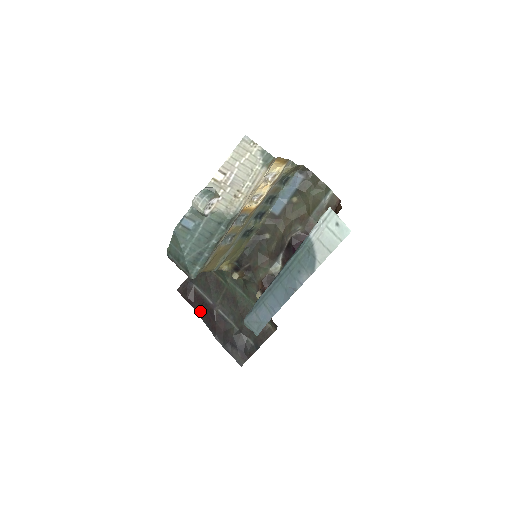
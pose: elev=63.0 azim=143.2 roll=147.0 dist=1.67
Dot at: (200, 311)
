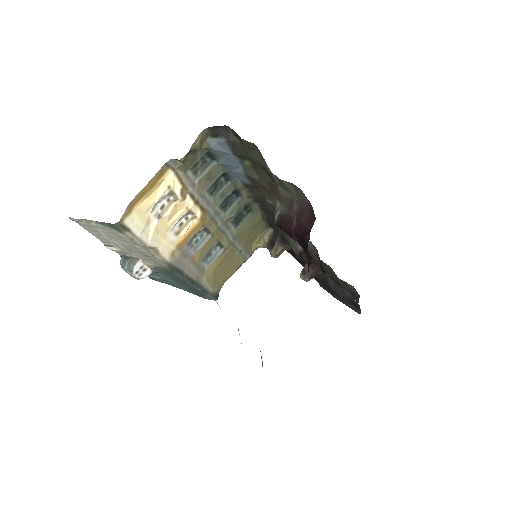
Dot at: (295, 258)
